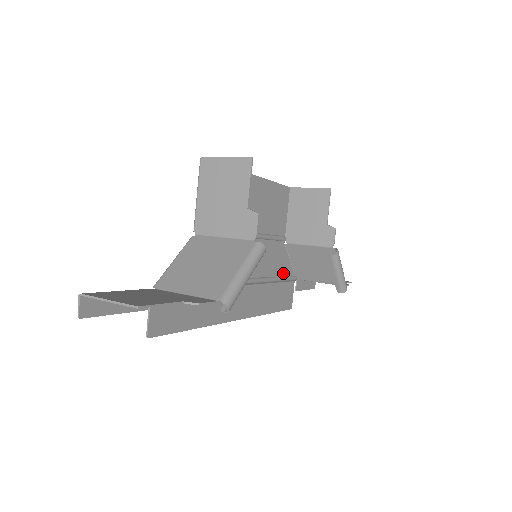
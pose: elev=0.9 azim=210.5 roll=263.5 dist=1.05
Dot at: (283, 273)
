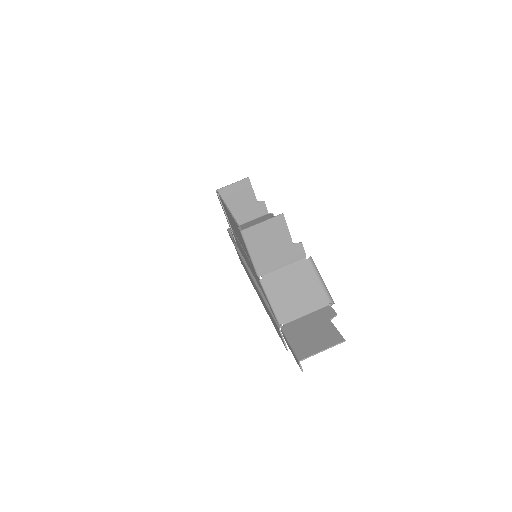
Dot at: occluded
